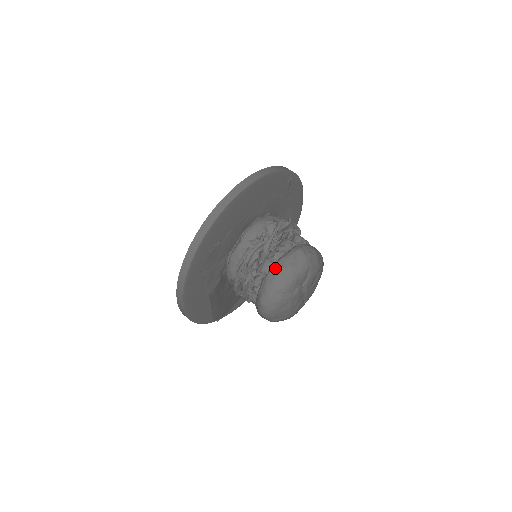
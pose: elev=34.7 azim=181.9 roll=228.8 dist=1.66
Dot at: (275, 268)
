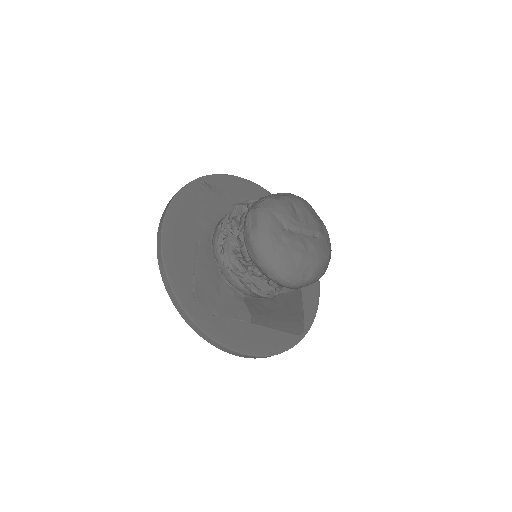
Dot at: (247, 246)
